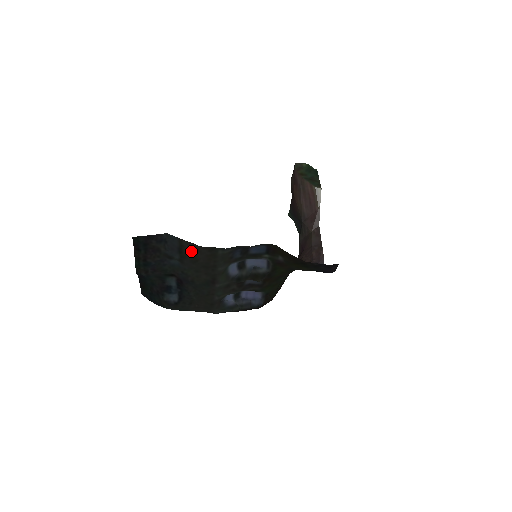
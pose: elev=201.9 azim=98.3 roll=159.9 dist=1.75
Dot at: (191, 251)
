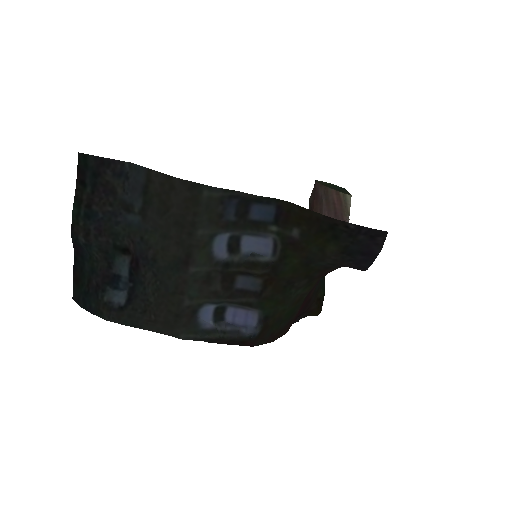
Dot at: (161, 189)
